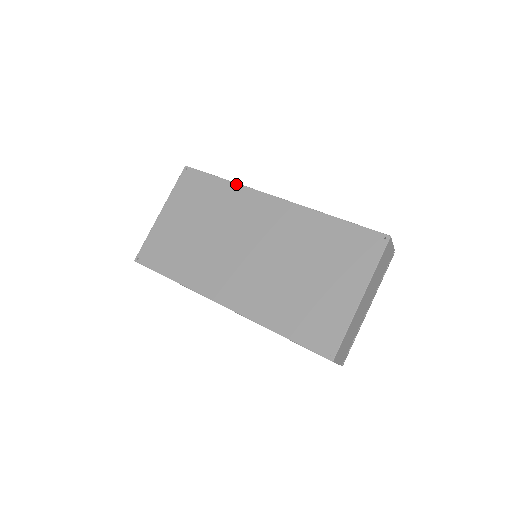
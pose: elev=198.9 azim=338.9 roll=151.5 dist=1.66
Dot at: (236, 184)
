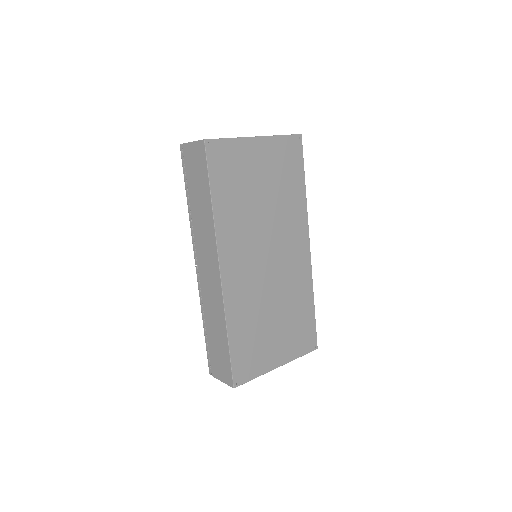
Dot at: (306, 203)
